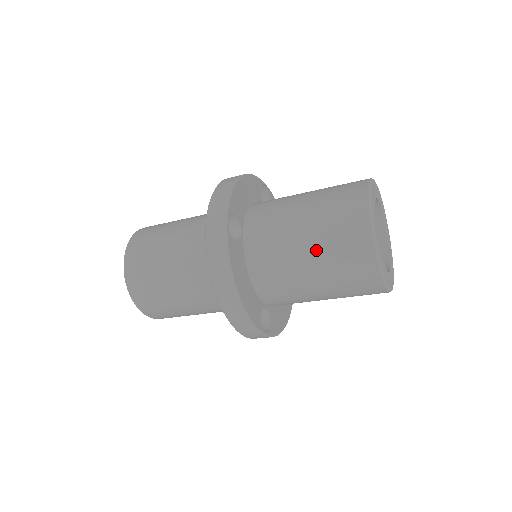
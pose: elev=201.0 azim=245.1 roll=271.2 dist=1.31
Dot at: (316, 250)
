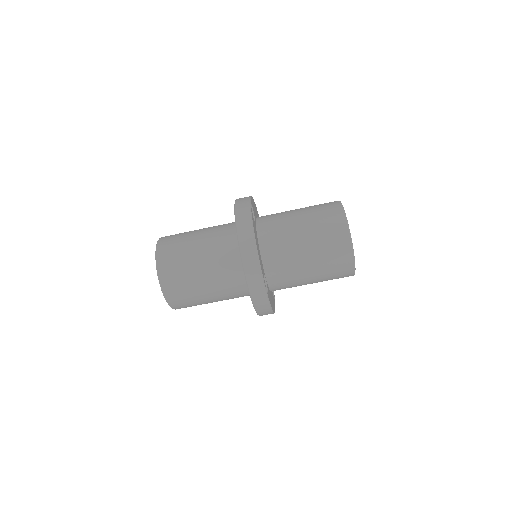
Dot at: (308, 225)
